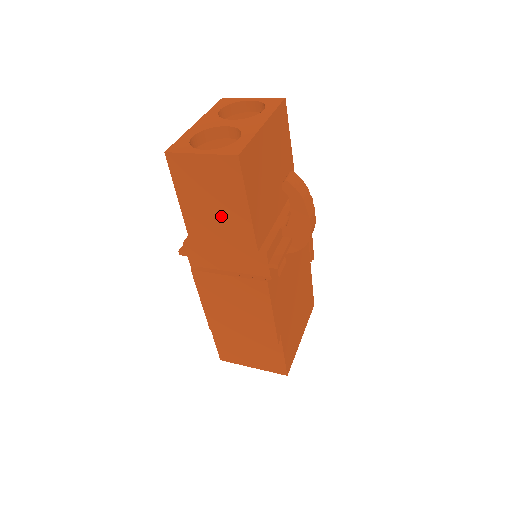
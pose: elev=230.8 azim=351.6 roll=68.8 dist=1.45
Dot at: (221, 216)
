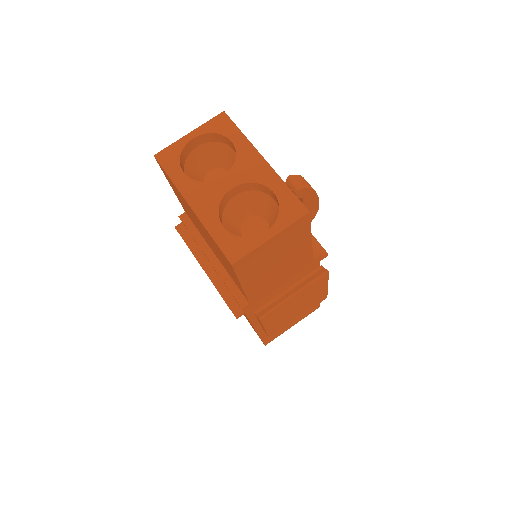
Dot at: (284, 264)
